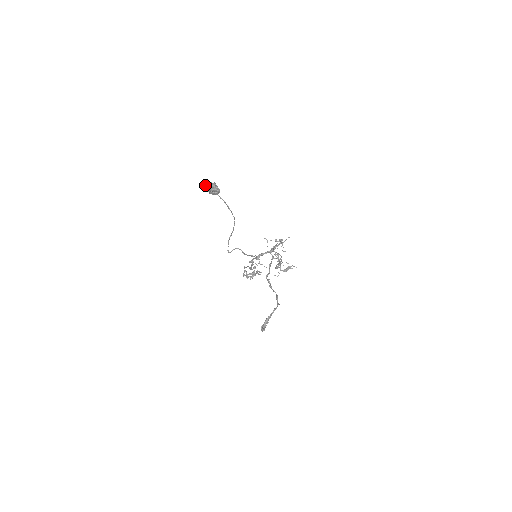
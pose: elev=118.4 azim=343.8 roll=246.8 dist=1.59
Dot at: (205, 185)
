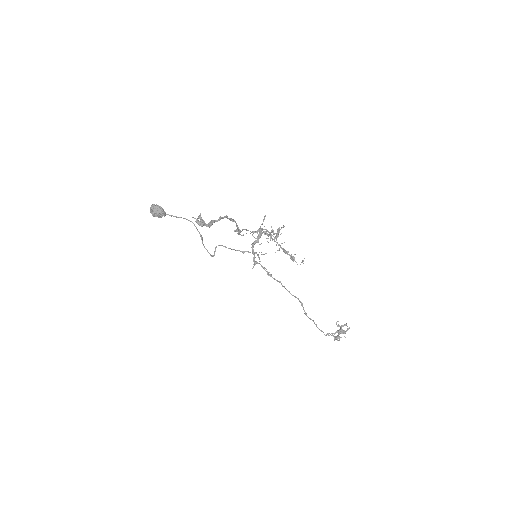
Dot at: occluded
